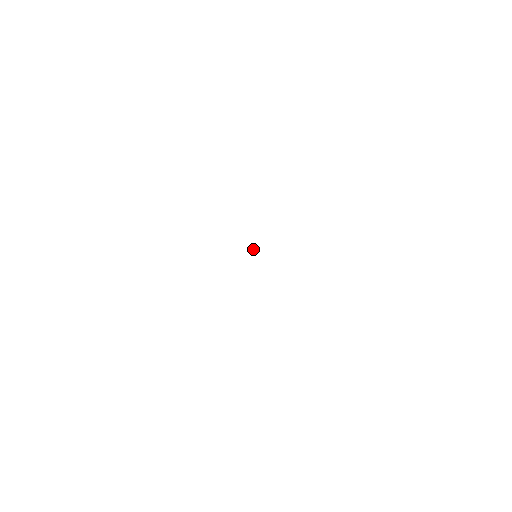
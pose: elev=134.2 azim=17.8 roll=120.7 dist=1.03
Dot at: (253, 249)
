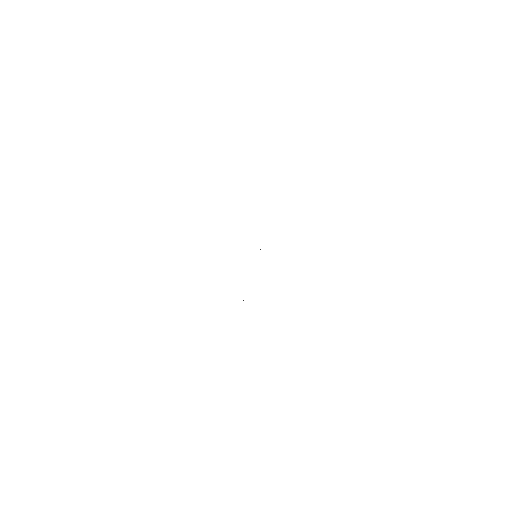
Dot at: occluded
